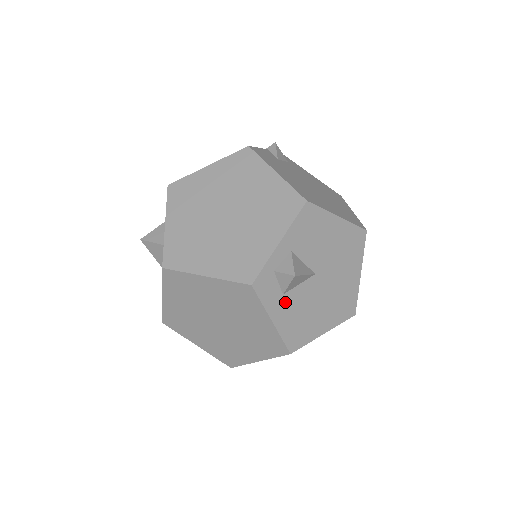
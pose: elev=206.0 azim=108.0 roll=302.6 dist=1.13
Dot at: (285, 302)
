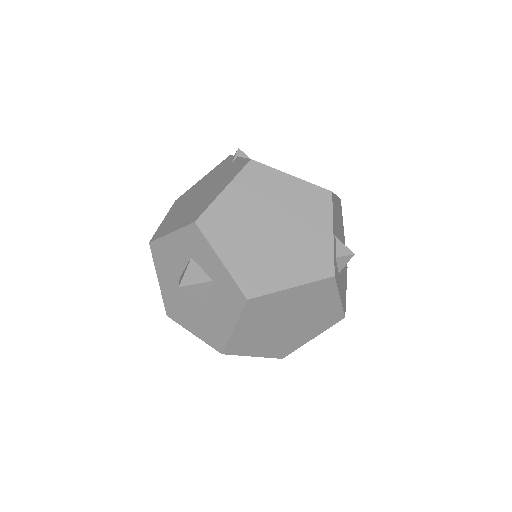
Dot at: (339, 279)
